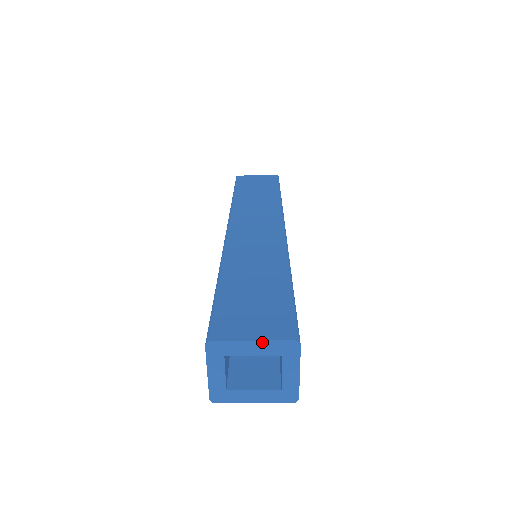
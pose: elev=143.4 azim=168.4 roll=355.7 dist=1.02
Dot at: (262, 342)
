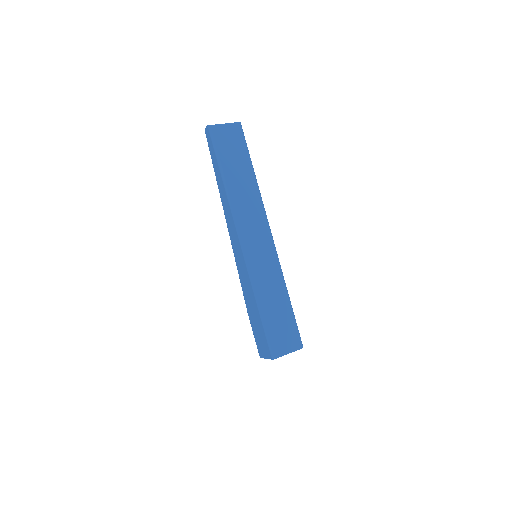
Dot at: occluded
